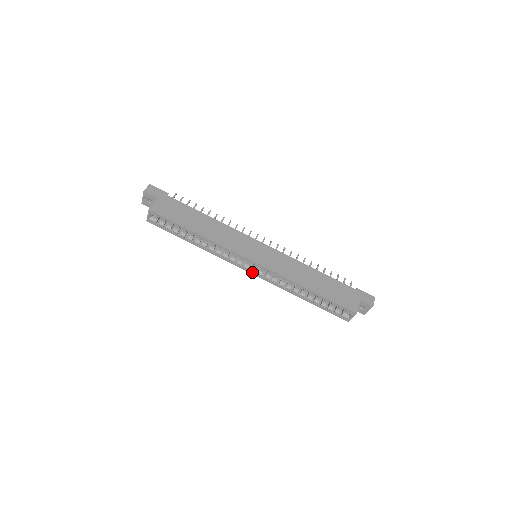
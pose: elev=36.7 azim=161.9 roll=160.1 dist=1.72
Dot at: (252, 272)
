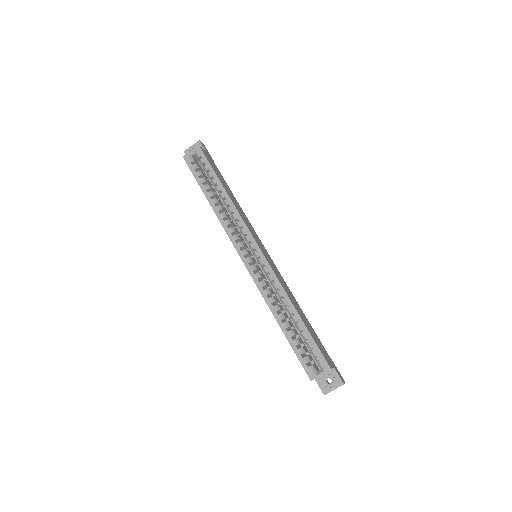
Dot at: (246, 261)
